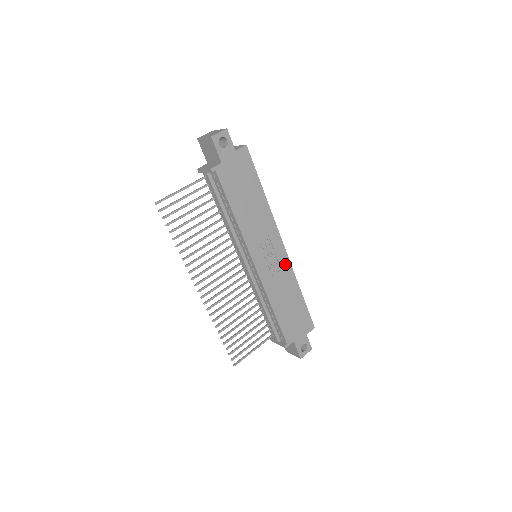
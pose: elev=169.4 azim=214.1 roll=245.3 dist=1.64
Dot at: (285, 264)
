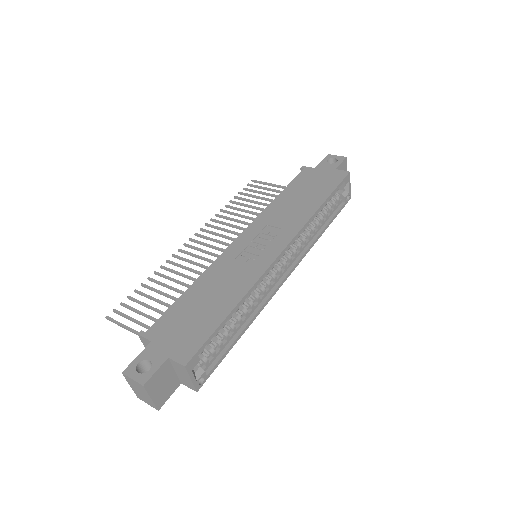
Dot at: (261, 265)
